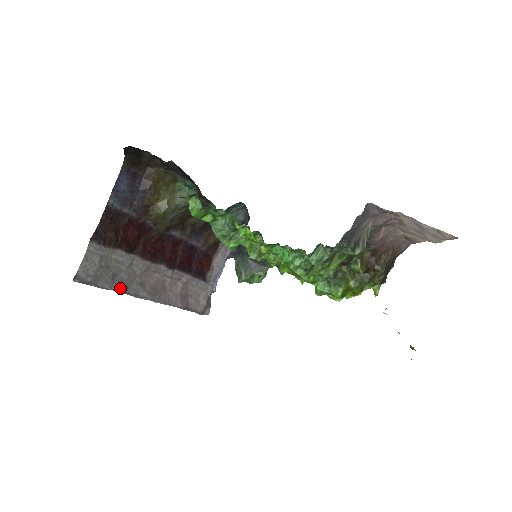
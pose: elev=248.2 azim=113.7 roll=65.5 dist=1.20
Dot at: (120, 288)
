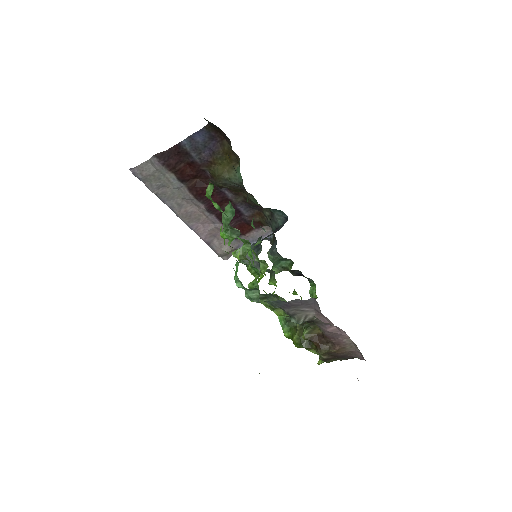
Dot at: (160, 196)
